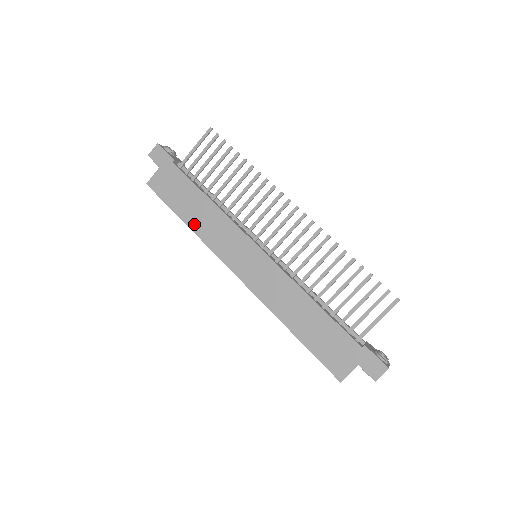
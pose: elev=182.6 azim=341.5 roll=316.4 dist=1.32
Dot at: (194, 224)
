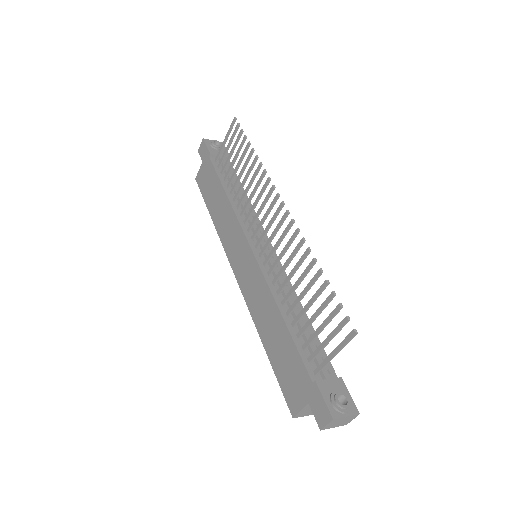
Dot at: (216, 219)
